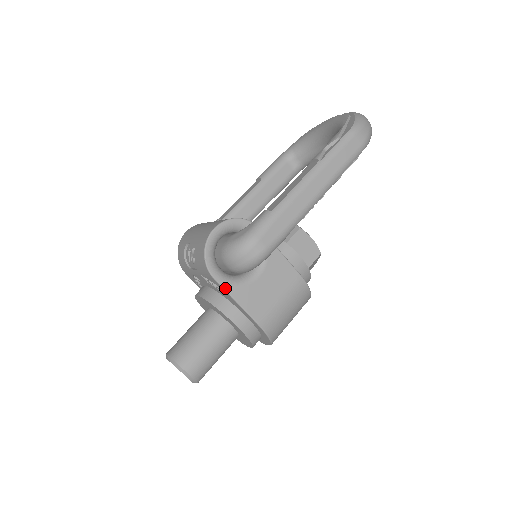
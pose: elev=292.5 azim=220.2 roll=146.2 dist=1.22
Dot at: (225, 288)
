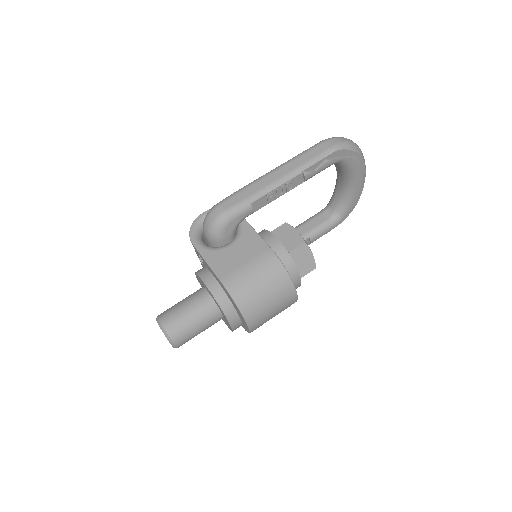
Dot at: (199, 251)
